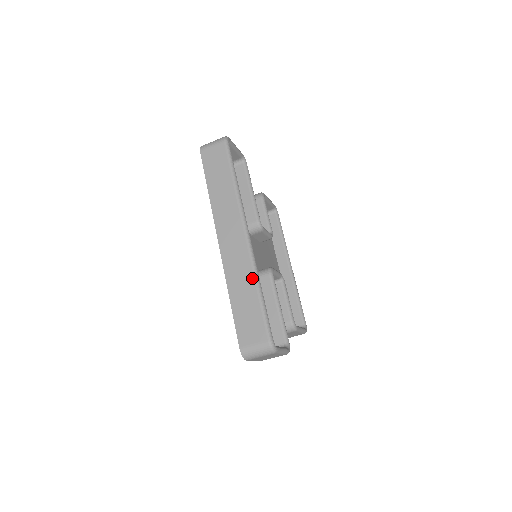
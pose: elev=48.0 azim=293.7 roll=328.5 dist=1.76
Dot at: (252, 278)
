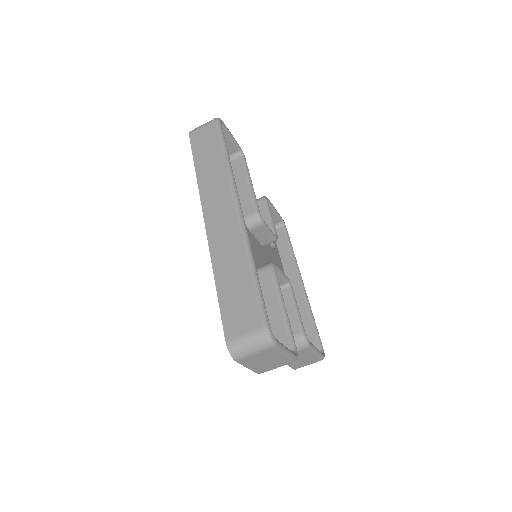
Dot at: (243, 254)
